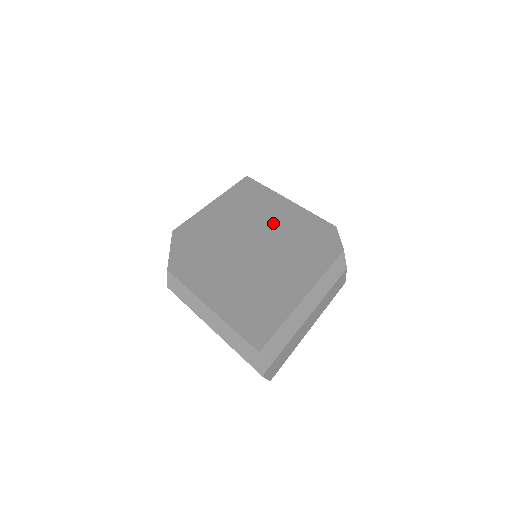
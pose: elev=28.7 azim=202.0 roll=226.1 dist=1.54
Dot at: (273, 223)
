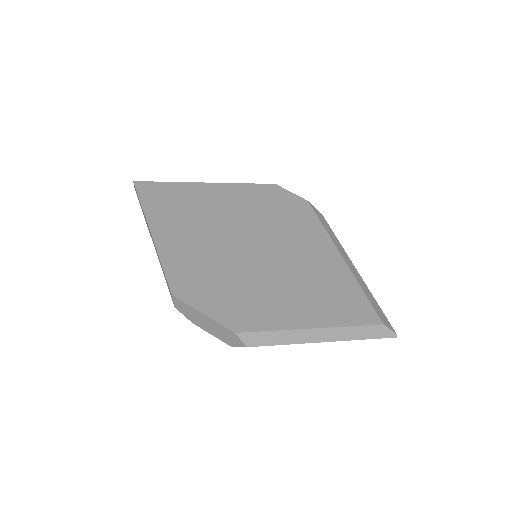
Dot at: (234, 215)
